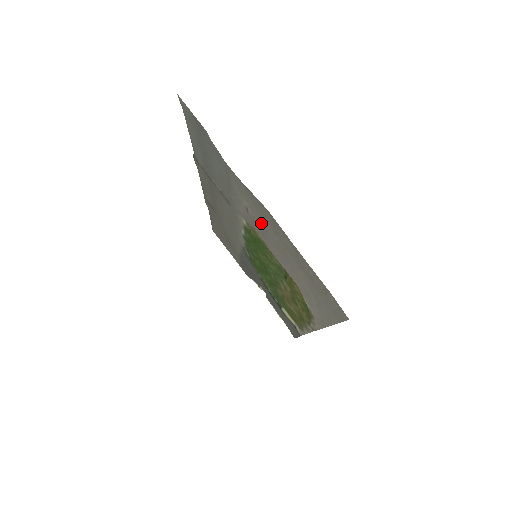
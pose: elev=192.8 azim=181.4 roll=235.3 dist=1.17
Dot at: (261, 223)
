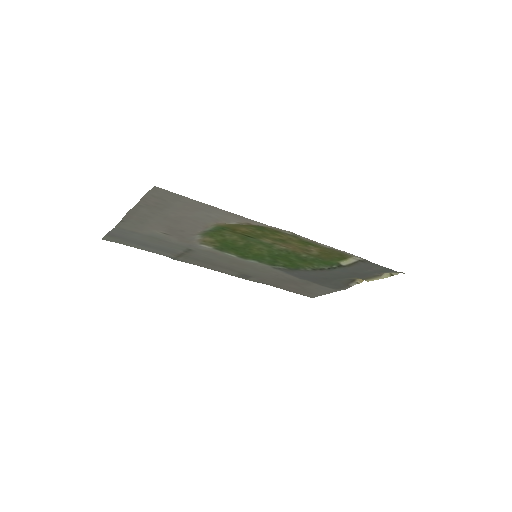
Dot at: (161, 226)
